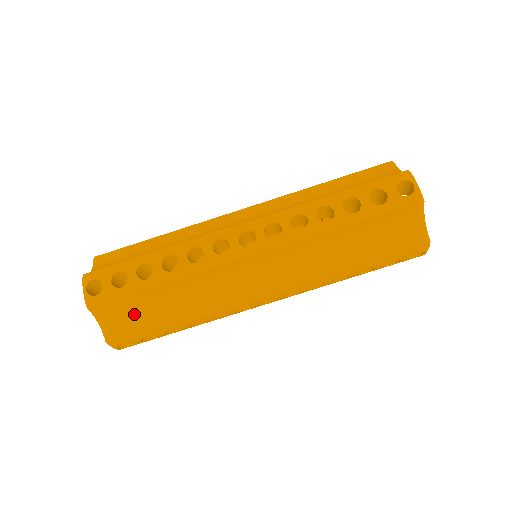
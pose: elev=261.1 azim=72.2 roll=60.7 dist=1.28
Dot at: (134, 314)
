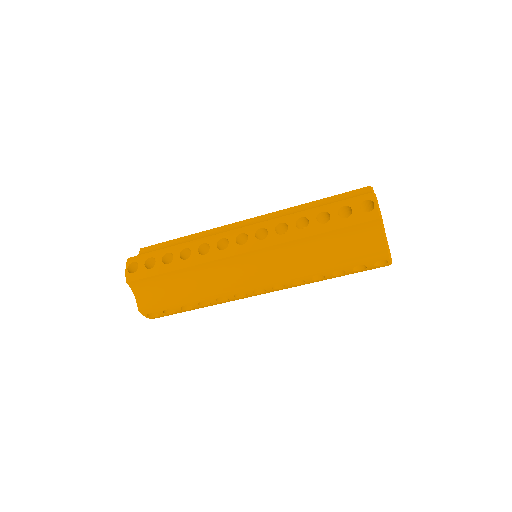
Dot at: occluded
